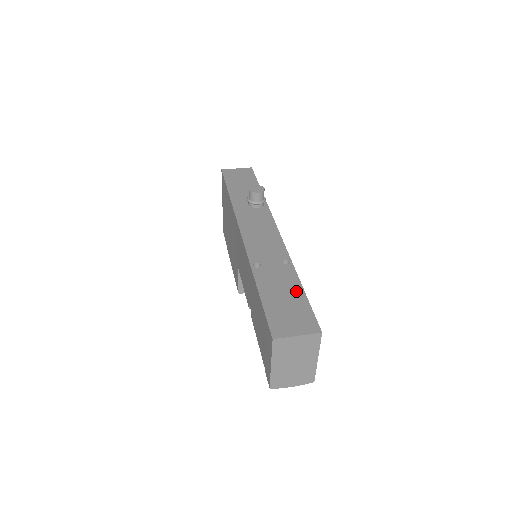
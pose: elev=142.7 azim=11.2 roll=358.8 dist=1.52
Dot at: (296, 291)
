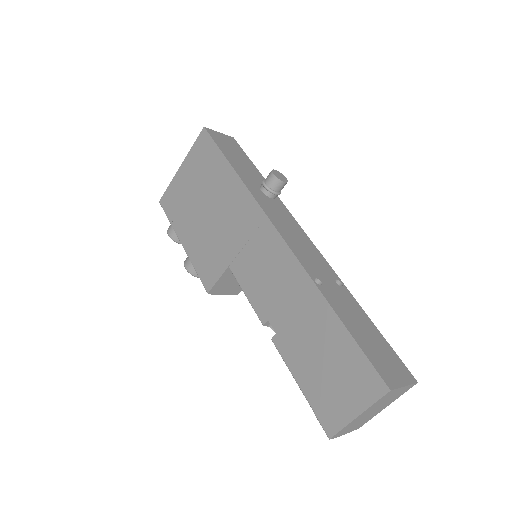
Dot at: (370, 325)
